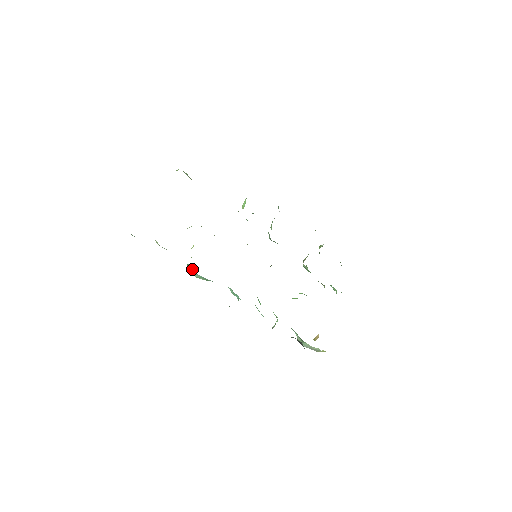
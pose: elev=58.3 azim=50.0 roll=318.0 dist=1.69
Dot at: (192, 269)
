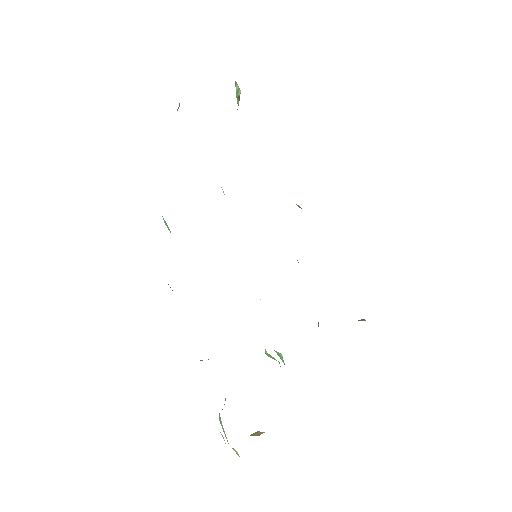
Dot at: occluded
